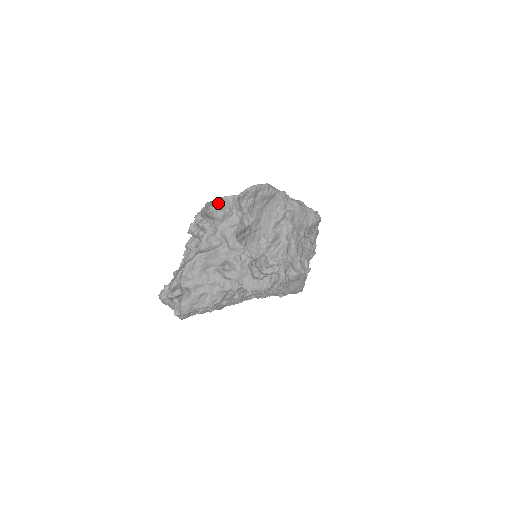
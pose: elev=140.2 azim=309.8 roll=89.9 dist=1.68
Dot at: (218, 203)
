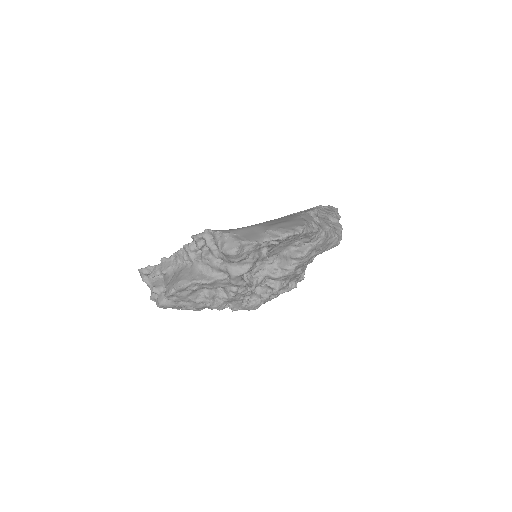
Dot at: (236, 252)
